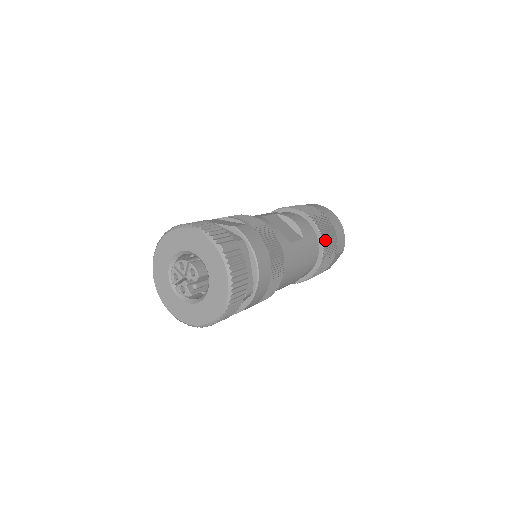
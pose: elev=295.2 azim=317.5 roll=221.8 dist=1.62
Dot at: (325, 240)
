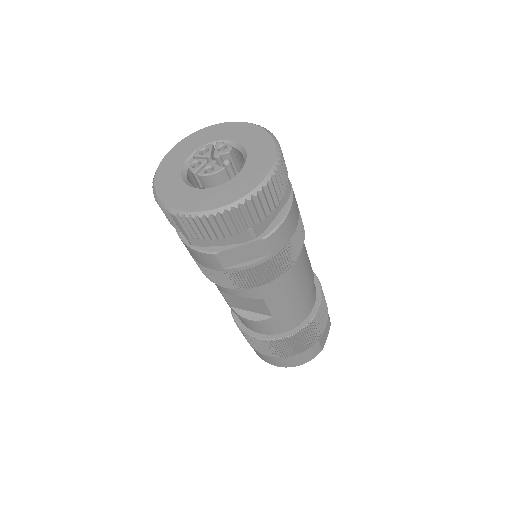
Dot at: occluded
